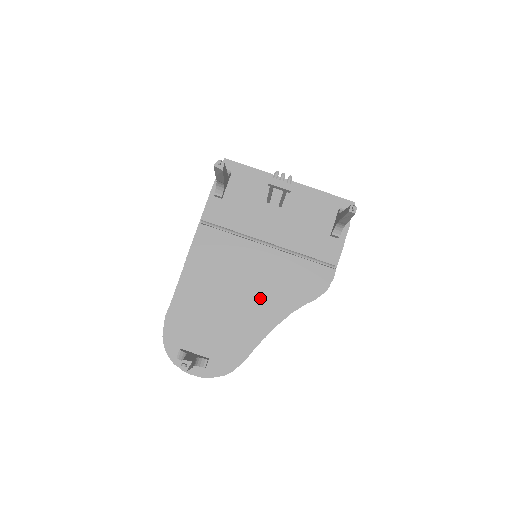
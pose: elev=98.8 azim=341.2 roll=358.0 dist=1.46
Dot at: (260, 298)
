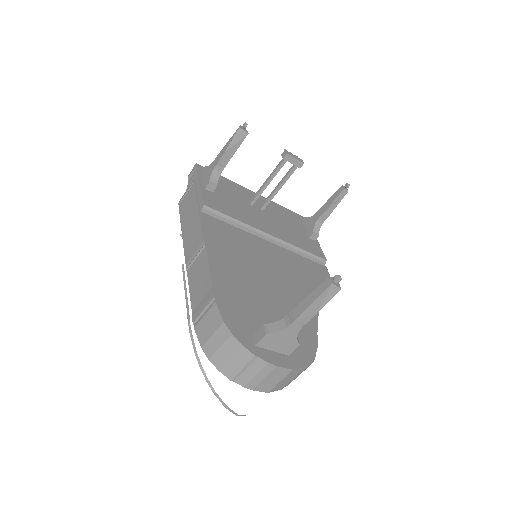
Dot at: (291, 284)
